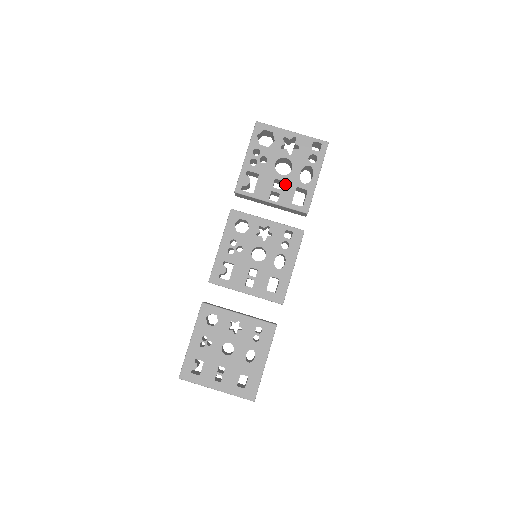
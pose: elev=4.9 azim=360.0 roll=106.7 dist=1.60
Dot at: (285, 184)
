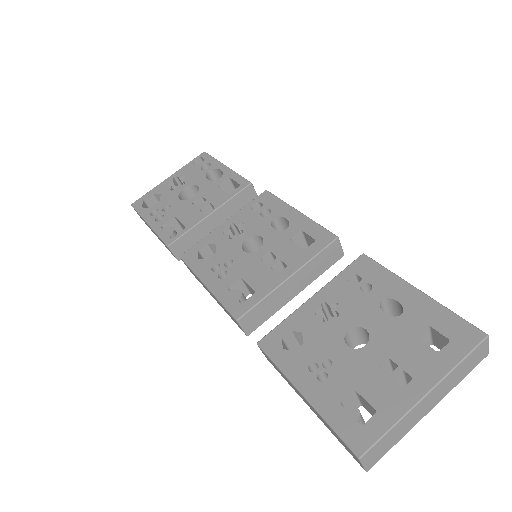
Dot at: (205, 195)
